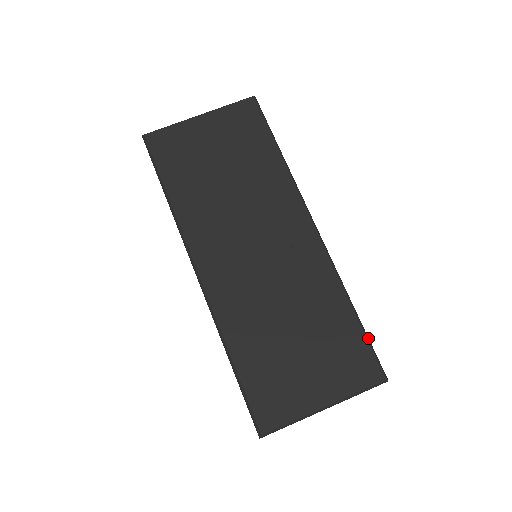
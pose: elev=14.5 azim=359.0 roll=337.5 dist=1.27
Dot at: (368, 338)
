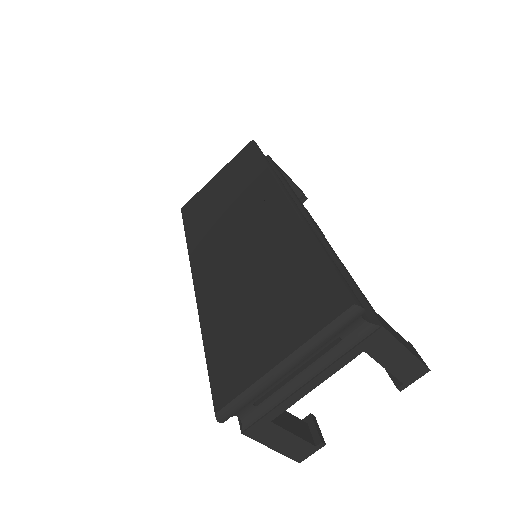
Dot at: (335, 269)
